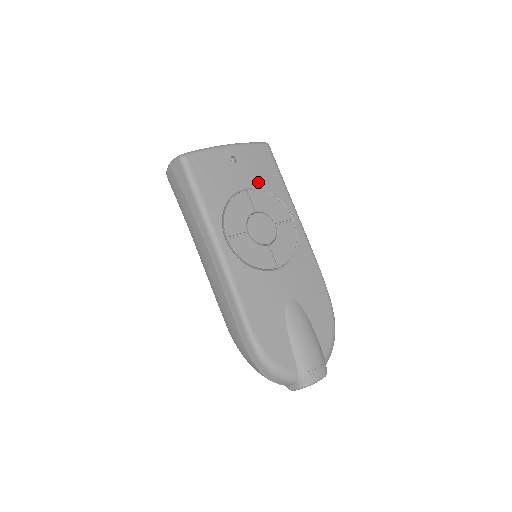
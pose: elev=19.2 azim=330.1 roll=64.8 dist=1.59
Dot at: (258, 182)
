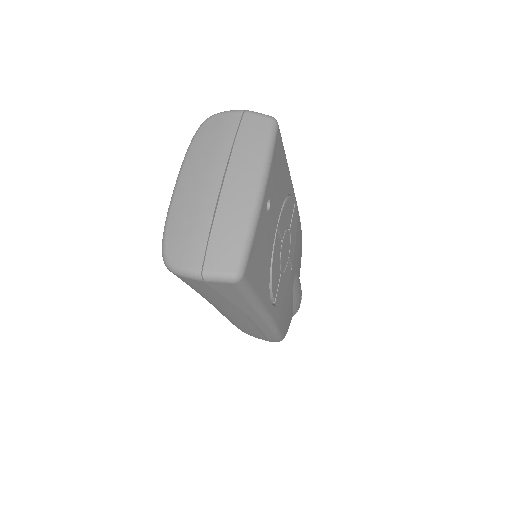
Dot at: (280, 201)
